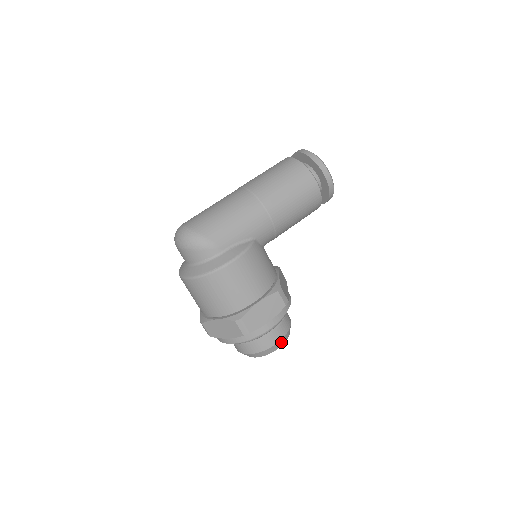
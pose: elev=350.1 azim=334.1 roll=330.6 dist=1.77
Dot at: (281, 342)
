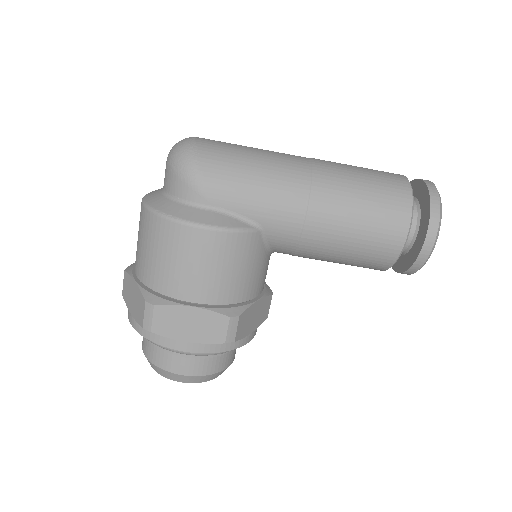
Dot at: (190, 378)
